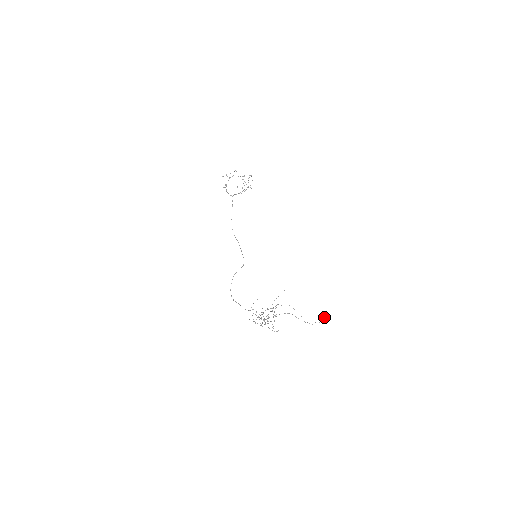
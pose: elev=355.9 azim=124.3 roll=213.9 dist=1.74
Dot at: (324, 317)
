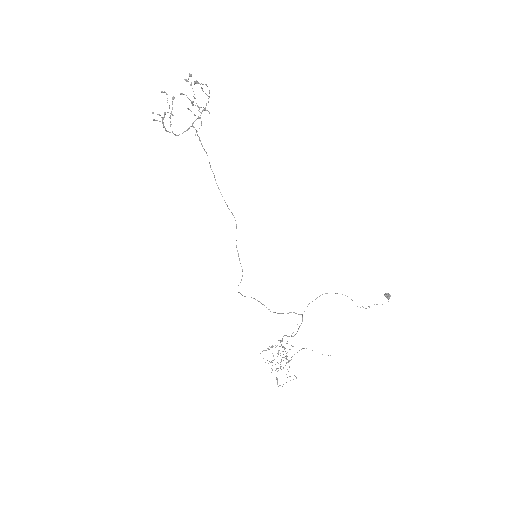
Dot at: (386, 297)
